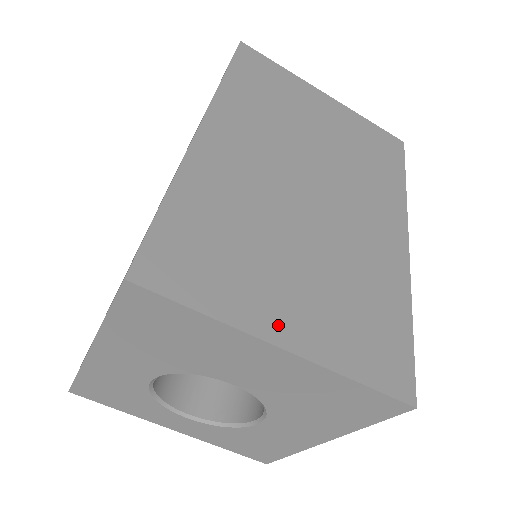
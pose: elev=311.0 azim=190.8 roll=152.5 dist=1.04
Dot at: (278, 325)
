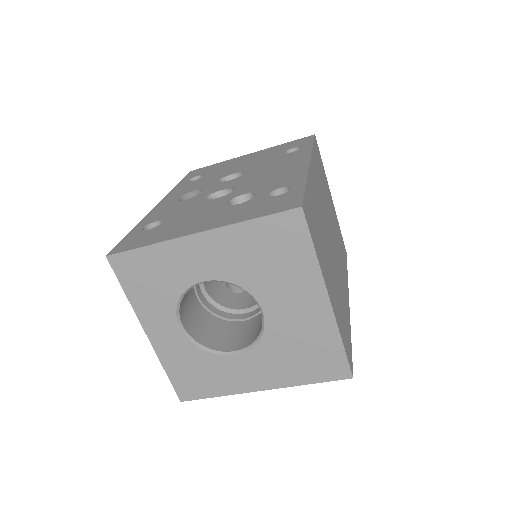
Dot at: (329, 287)
